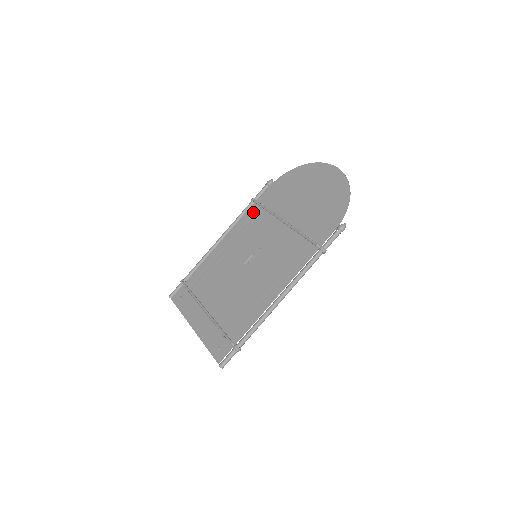
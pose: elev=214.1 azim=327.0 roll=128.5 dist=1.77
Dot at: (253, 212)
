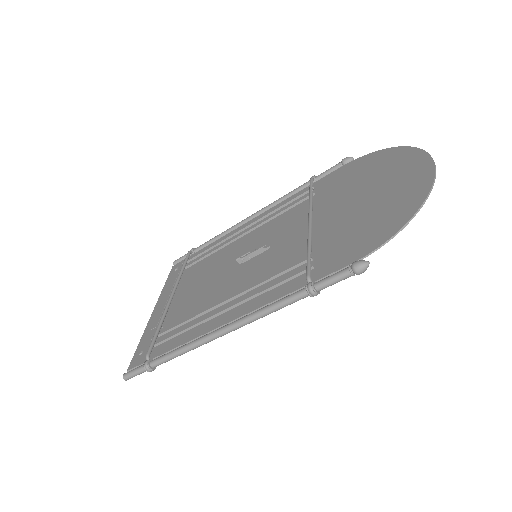
Dot at: (299, 195)
